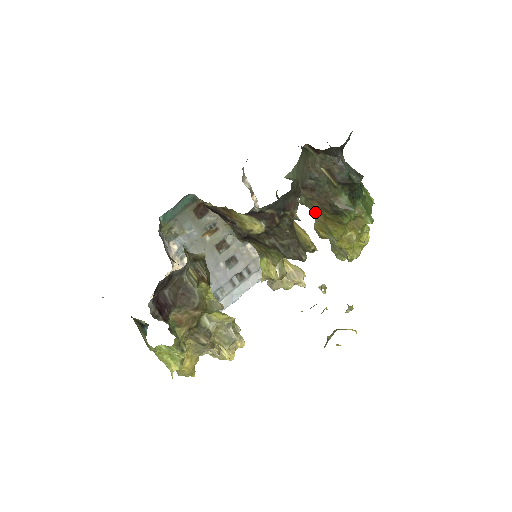
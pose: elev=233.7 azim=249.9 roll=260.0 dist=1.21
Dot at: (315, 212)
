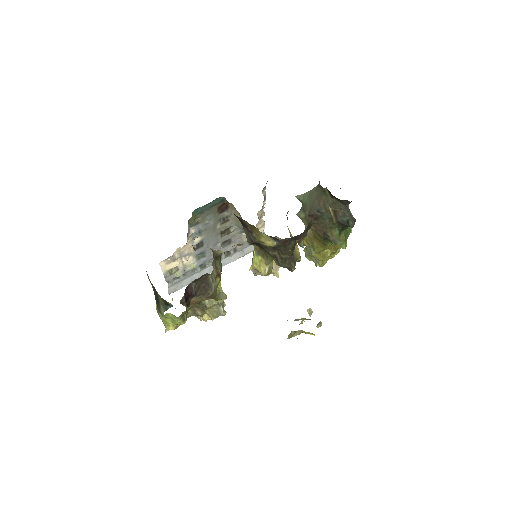
Dot at: occluded
